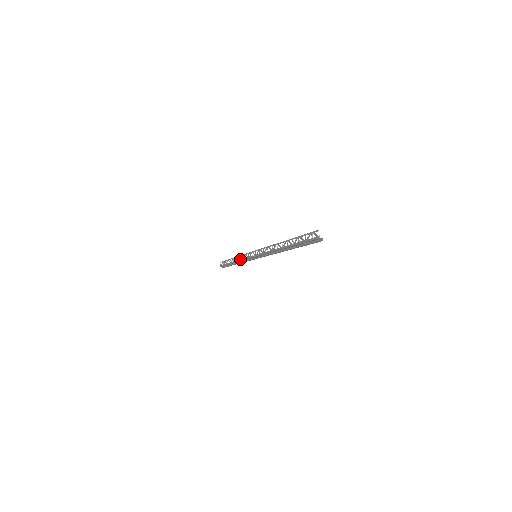
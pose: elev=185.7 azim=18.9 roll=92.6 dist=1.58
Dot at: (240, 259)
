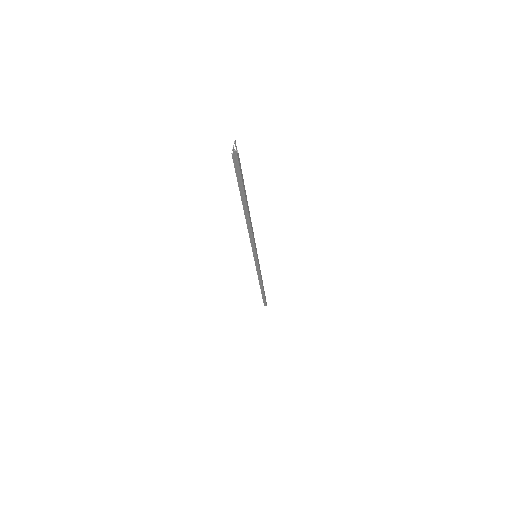
Dot at: occluded
